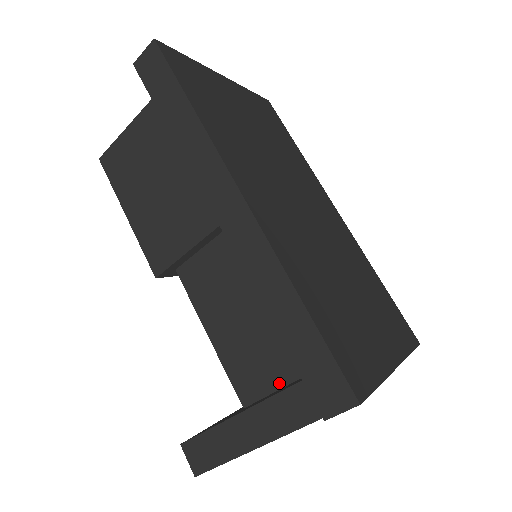
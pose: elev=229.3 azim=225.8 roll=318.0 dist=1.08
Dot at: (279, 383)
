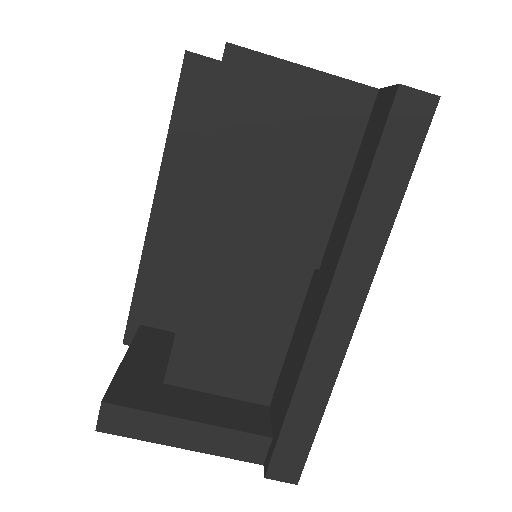
Dot at: (213, 390)
